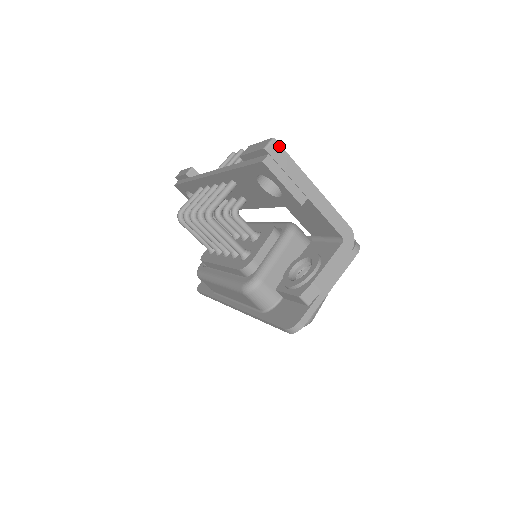
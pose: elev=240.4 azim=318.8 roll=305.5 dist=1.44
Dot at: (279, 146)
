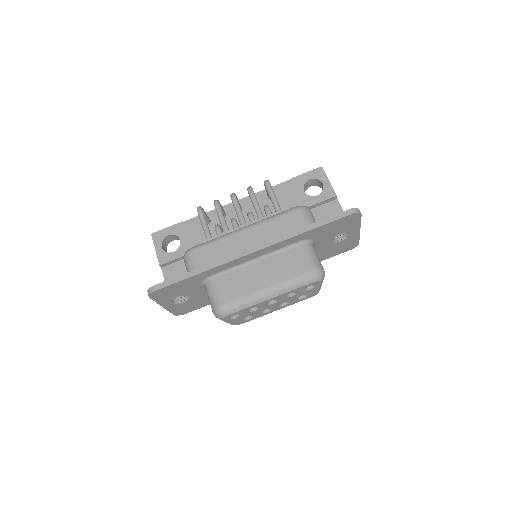
Dot at: occluded
